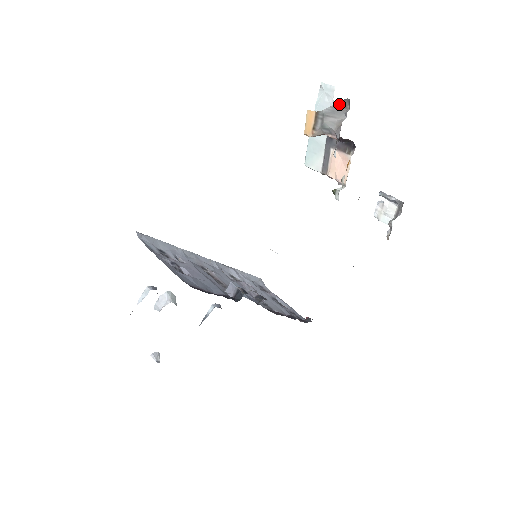
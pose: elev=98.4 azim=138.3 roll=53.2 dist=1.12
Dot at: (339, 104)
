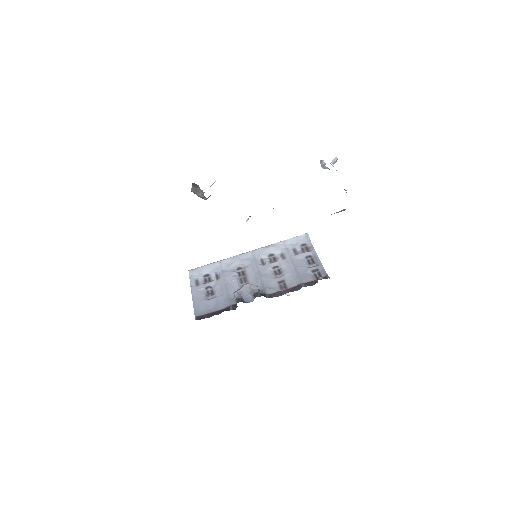
Dot at: (193, 185)
